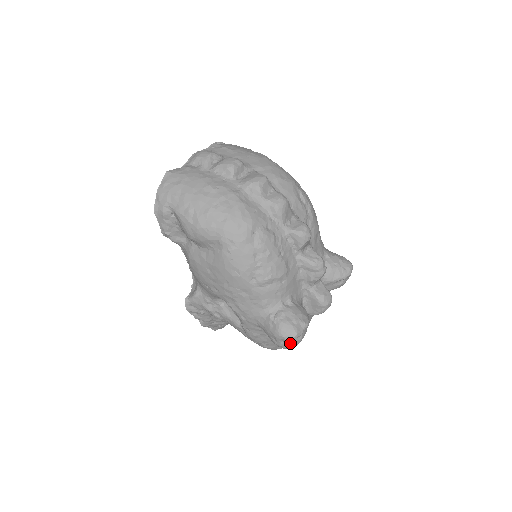
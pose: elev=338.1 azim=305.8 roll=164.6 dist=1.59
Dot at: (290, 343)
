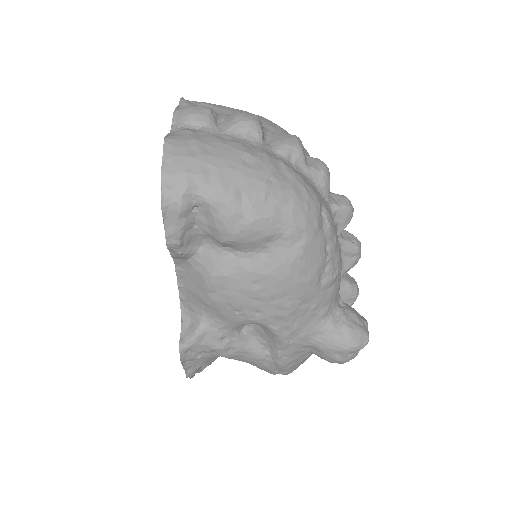
Dot at: (356, 353)
